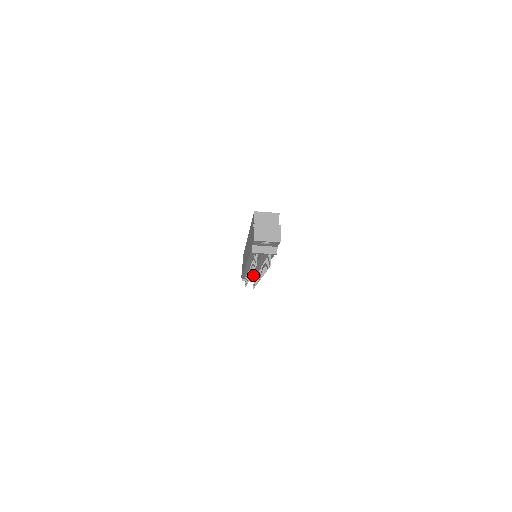
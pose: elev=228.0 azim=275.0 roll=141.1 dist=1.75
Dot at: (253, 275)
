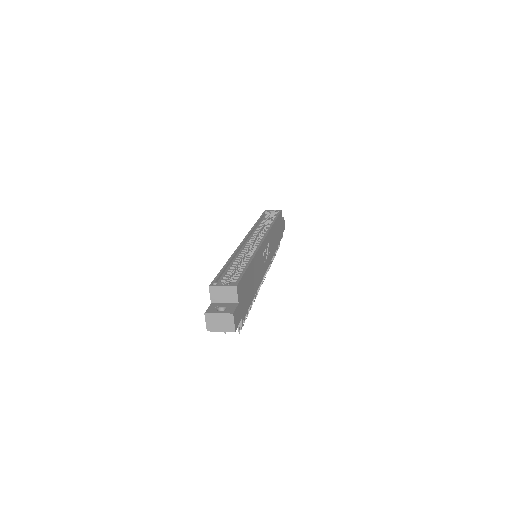
Dot at: occluded
